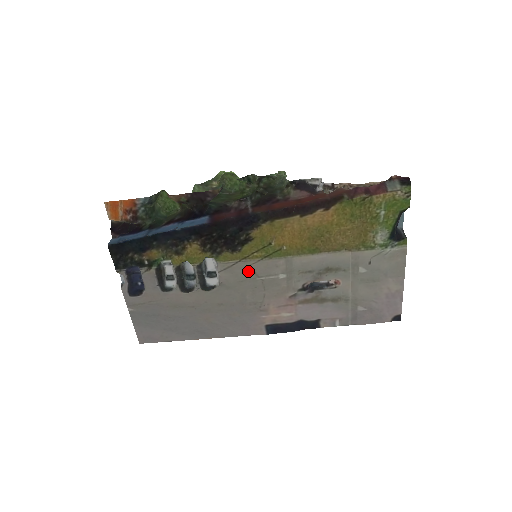
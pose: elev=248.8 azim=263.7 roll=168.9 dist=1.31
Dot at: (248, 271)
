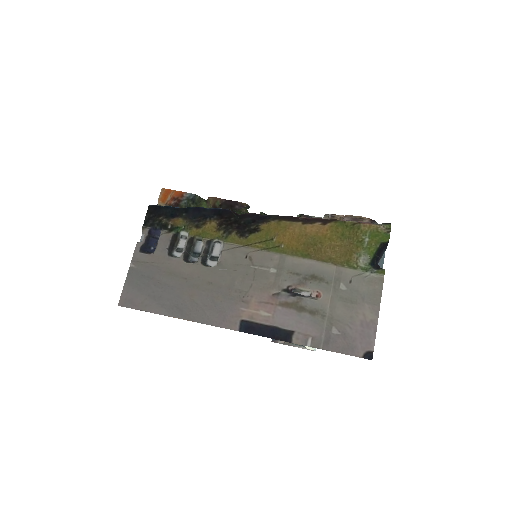
Dot at: (246, 257)
